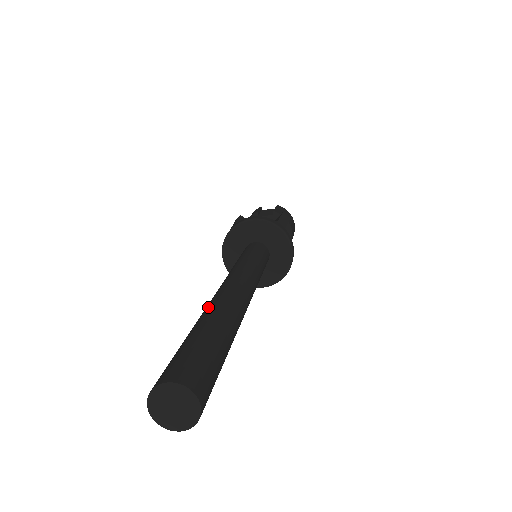
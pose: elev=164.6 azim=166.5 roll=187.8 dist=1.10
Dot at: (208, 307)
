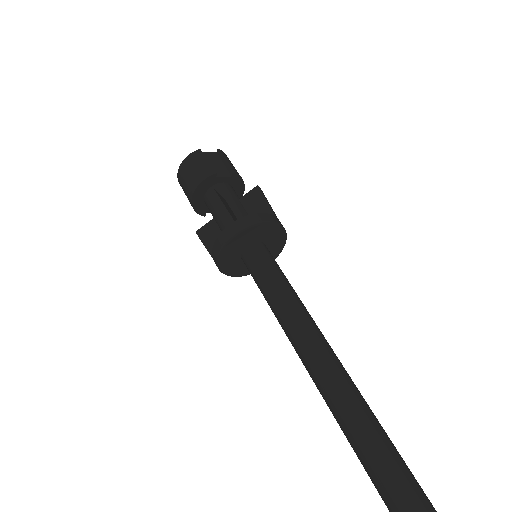
Dot at: (352, 407)
